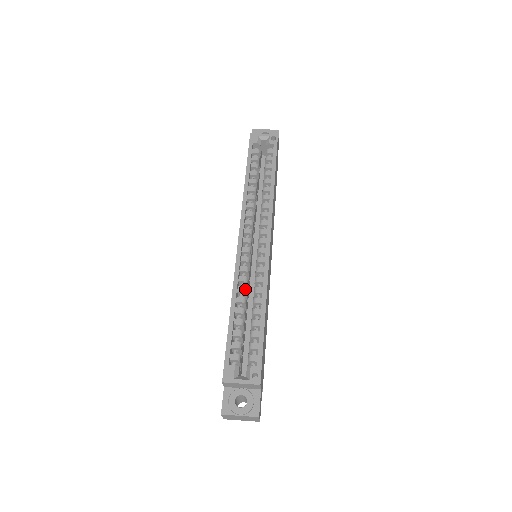
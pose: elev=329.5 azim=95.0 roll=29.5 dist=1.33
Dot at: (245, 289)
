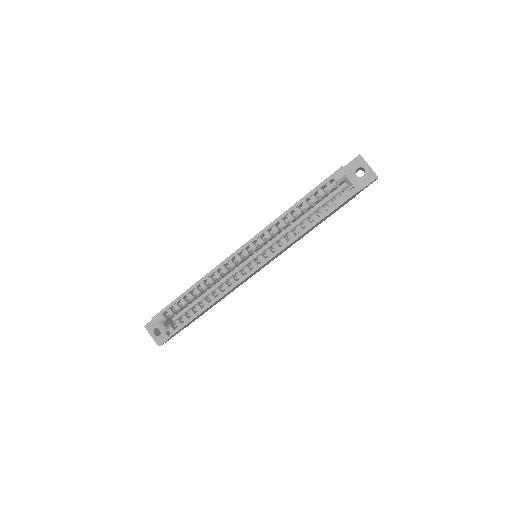
Dot at: (212, 282)
